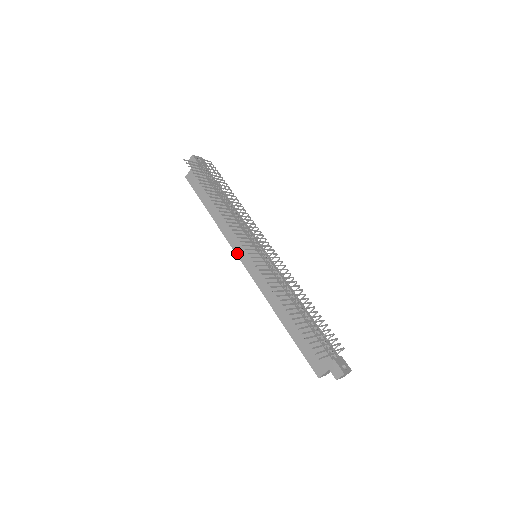
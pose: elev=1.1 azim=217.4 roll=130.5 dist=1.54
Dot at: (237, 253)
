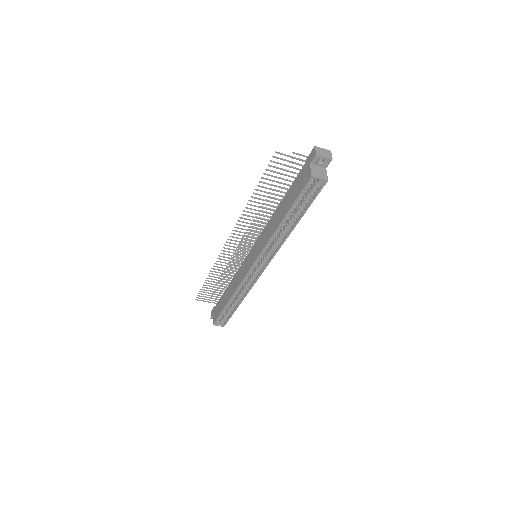
Dot at: (246, 273)
